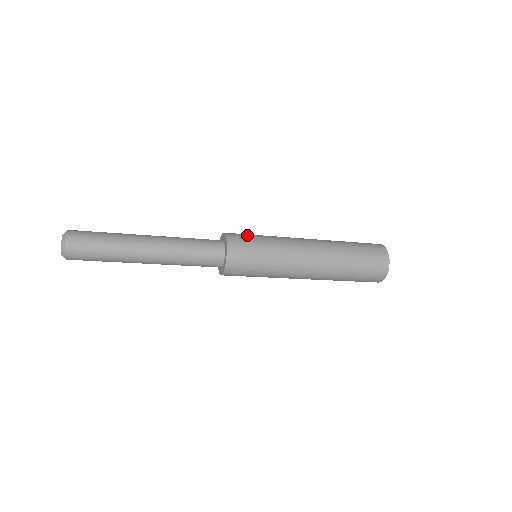
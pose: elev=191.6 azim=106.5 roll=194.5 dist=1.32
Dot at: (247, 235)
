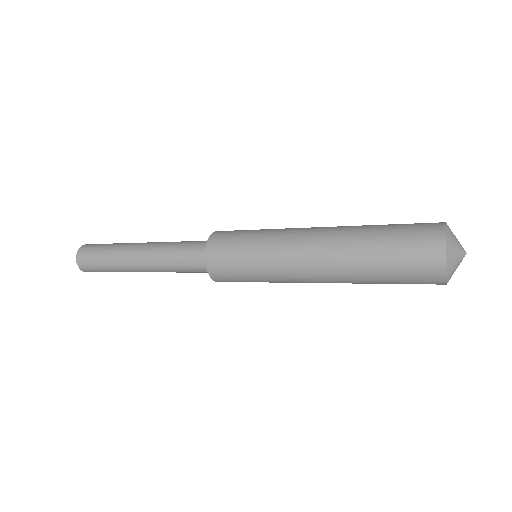
Dot at: (230, 253)
